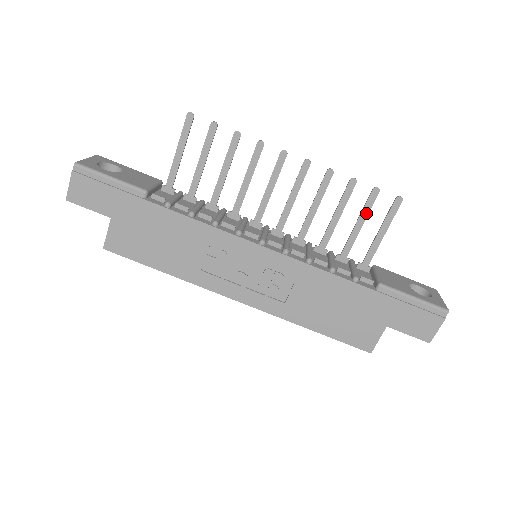
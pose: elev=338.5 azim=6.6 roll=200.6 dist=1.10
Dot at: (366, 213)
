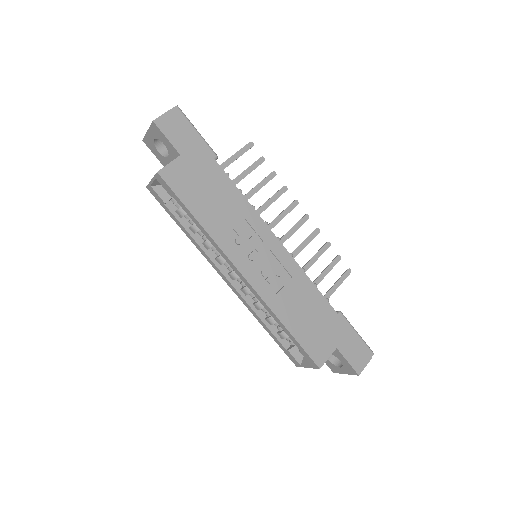
Dot at: (329, 269)
